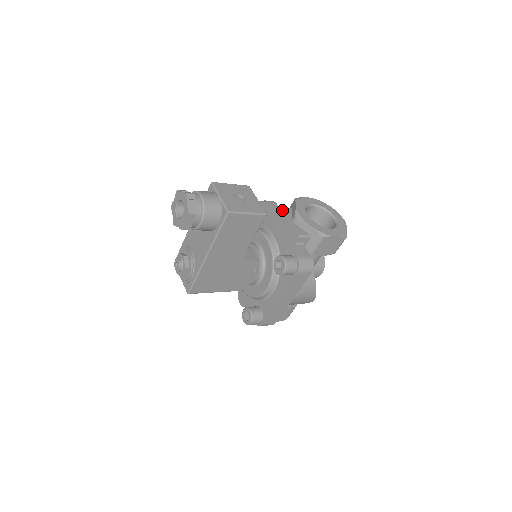
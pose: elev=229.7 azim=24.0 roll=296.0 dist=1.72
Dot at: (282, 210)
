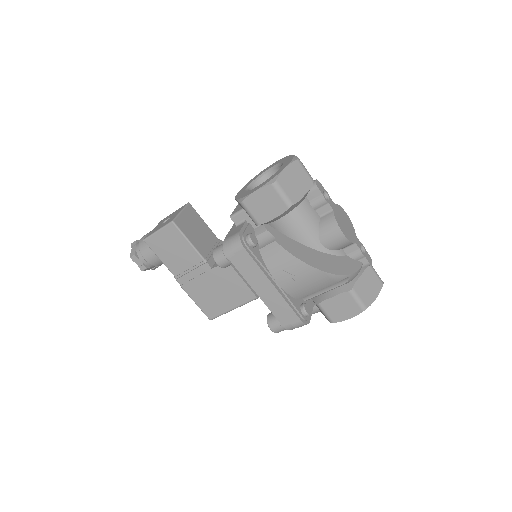
Dot at: occluded
